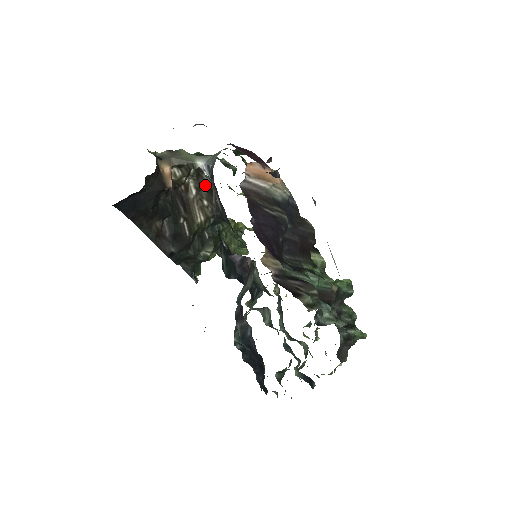
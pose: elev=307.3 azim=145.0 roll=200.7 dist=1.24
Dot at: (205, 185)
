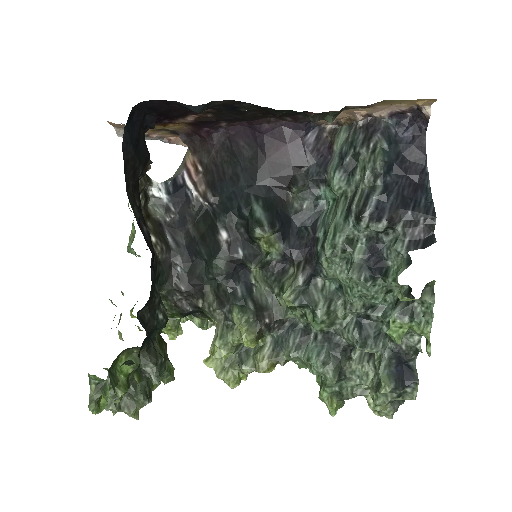
Dot at: (151, 217)
